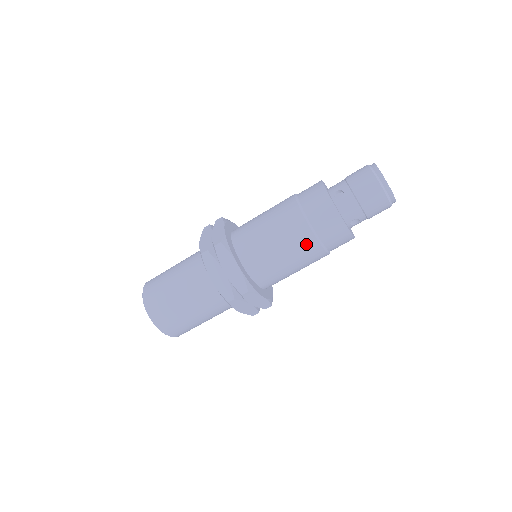
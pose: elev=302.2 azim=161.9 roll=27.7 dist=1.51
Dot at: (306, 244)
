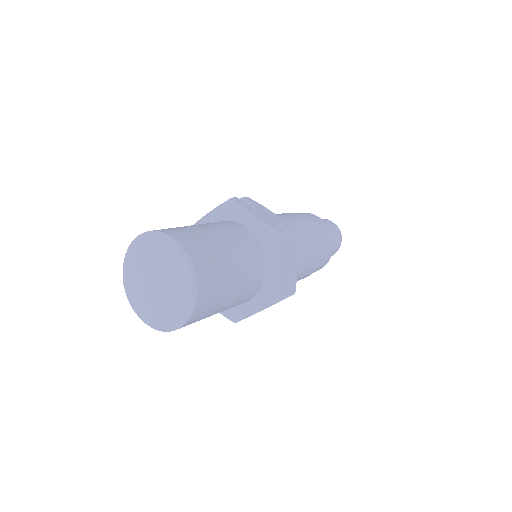
Dot at: (312, 229)
